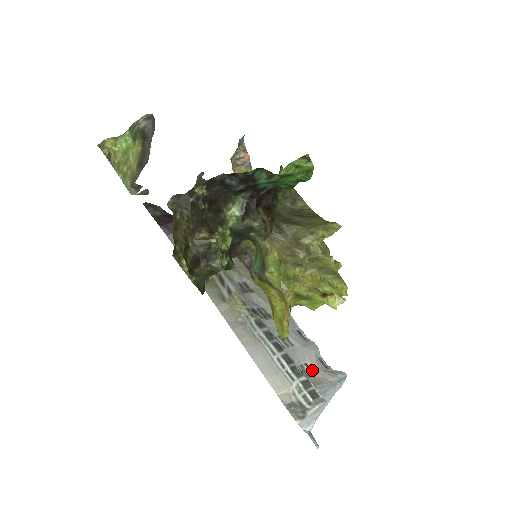
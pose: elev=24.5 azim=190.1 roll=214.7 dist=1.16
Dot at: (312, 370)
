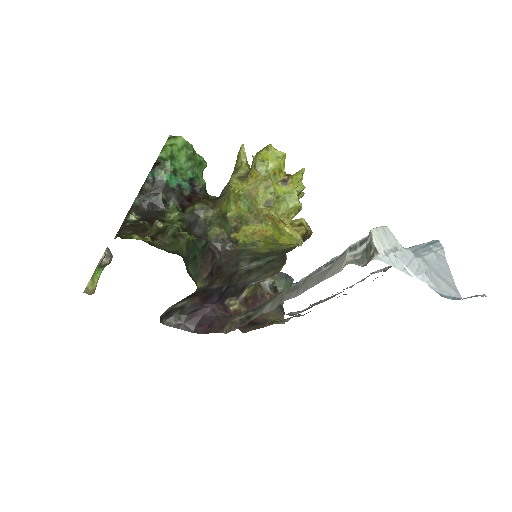
Dot at: occluded
